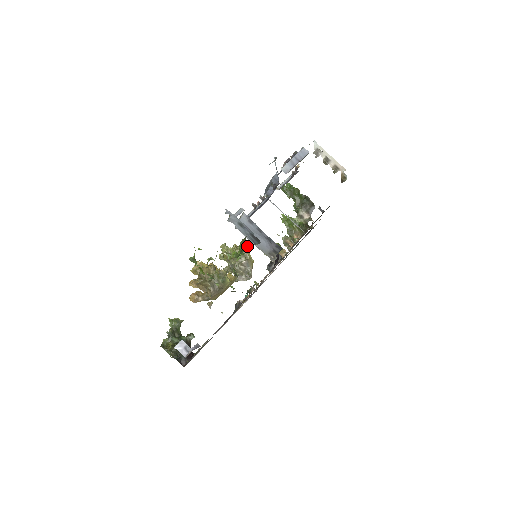
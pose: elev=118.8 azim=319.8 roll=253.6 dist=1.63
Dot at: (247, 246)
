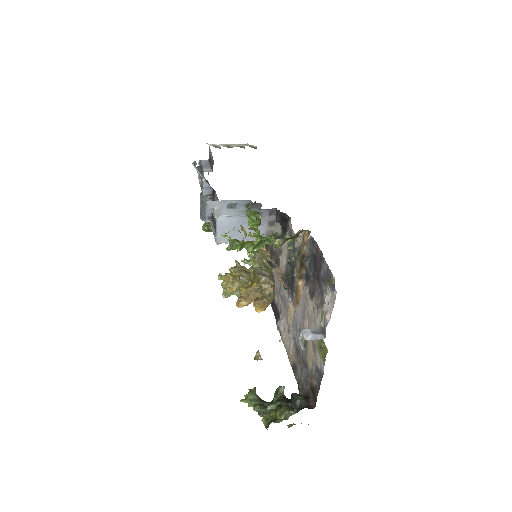
Dot at: (238, 263)
